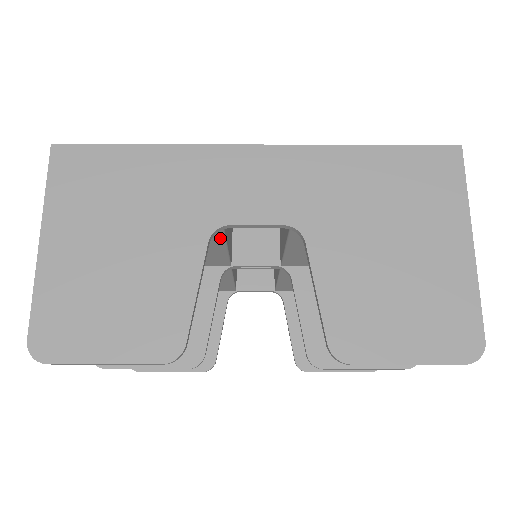
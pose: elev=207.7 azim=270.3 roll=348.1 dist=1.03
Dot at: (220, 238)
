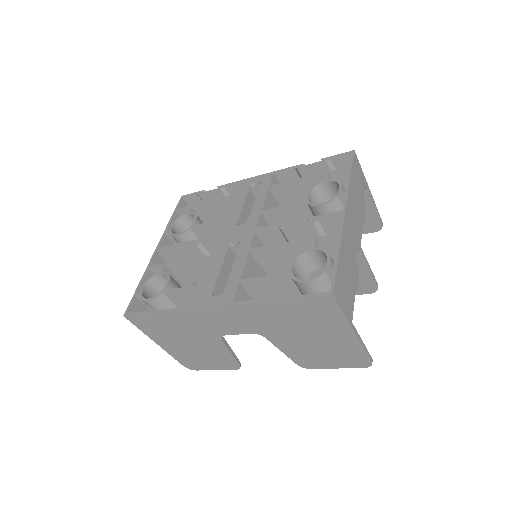
Dot at: occluded
